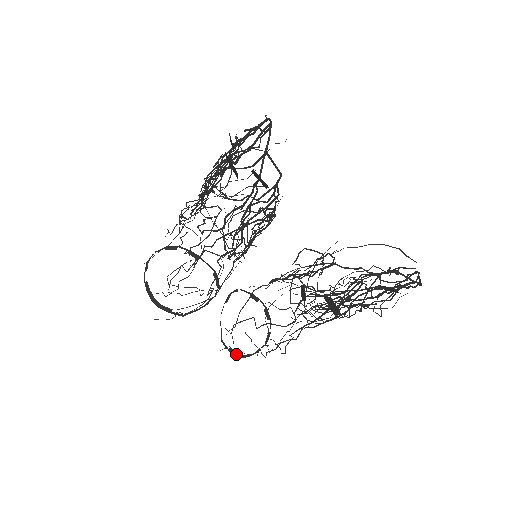
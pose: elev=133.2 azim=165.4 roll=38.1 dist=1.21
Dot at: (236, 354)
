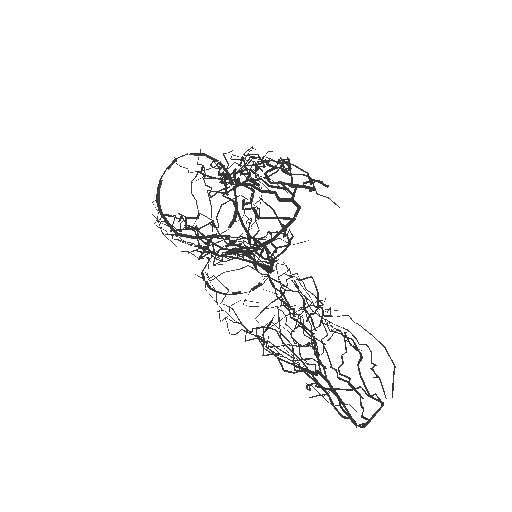
Dot at: (210, 288)
